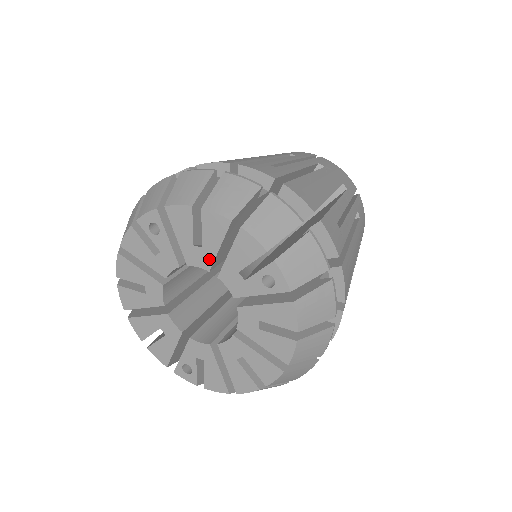
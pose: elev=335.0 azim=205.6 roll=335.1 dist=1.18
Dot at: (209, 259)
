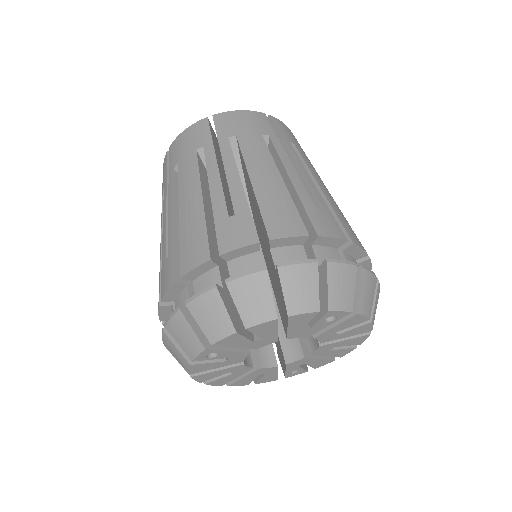
Dot at: (273, 339)
